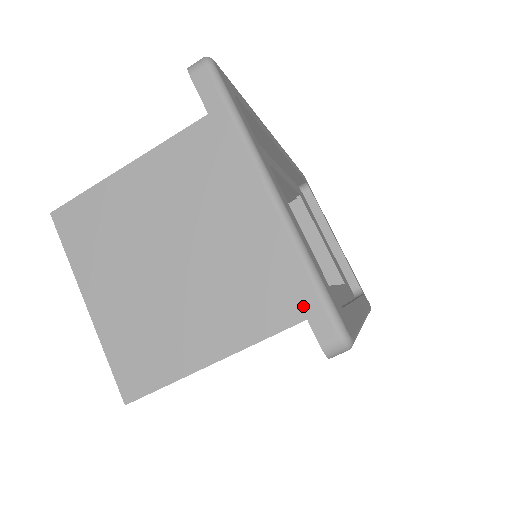
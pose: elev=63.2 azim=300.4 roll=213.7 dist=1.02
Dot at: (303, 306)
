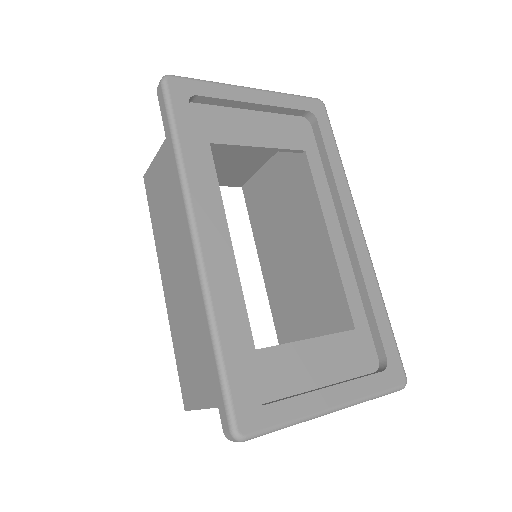
Dot at: occluded
